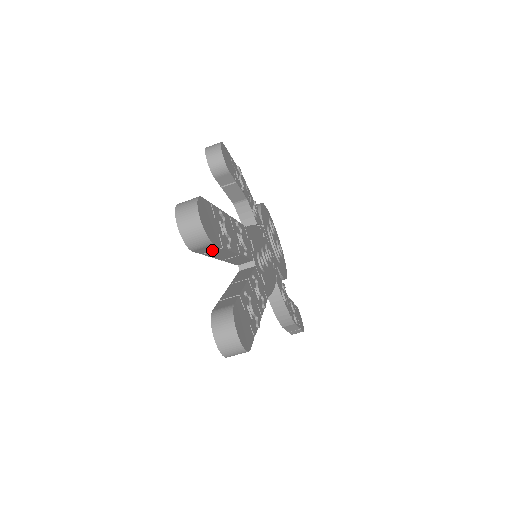
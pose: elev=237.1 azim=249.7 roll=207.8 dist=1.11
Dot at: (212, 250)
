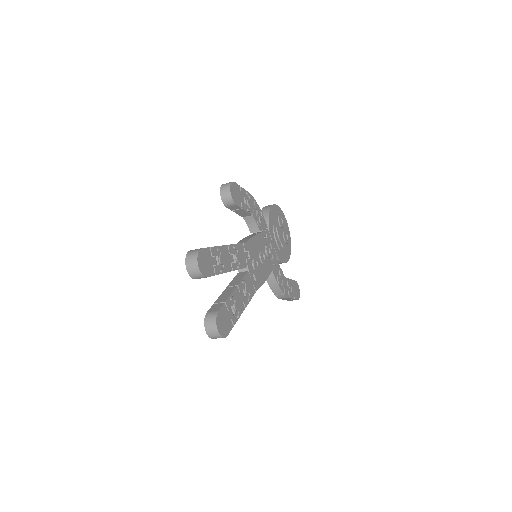
Dot at: occluded
